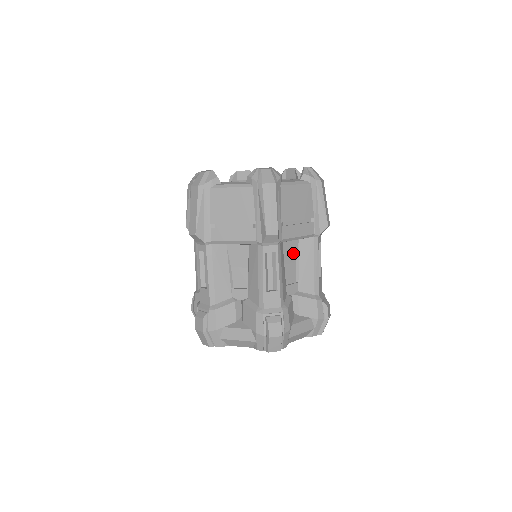
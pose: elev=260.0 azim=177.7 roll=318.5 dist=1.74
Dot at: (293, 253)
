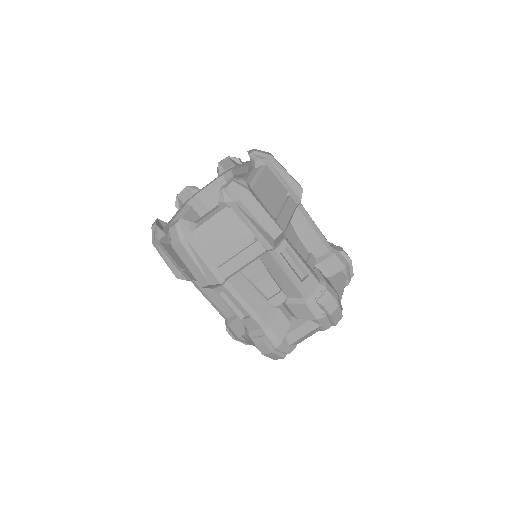
Dot at: (260, 270)
